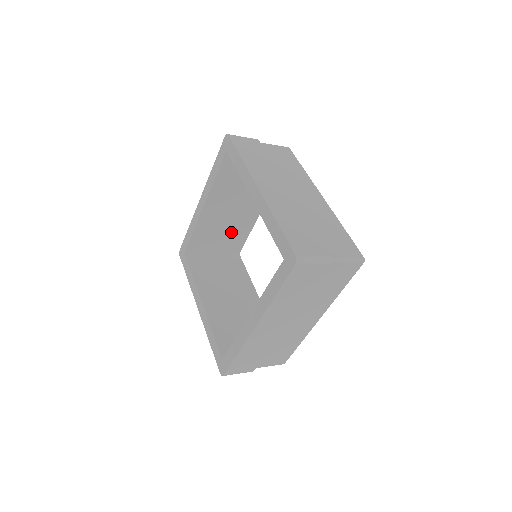
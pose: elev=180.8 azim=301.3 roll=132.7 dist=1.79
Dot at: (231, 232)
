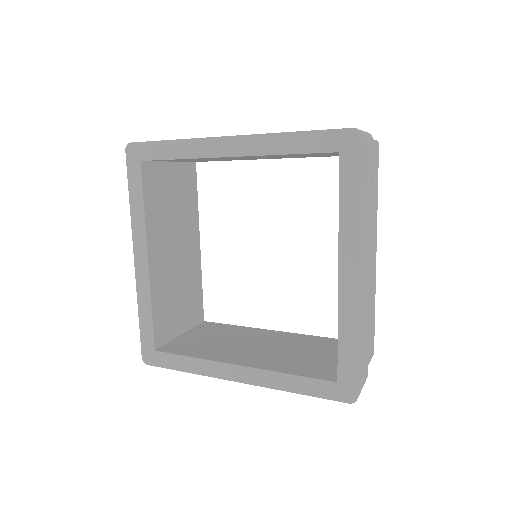
Dot at: occluded
